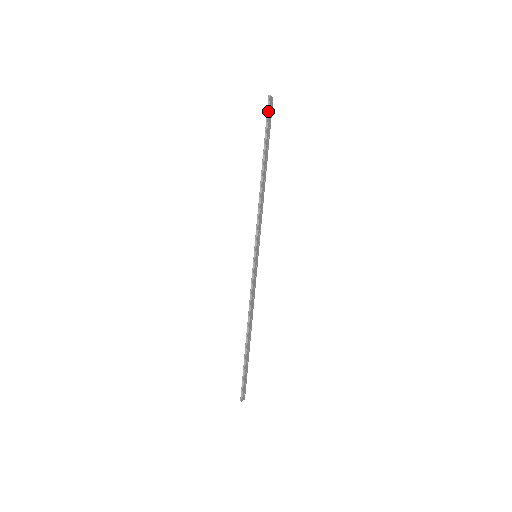
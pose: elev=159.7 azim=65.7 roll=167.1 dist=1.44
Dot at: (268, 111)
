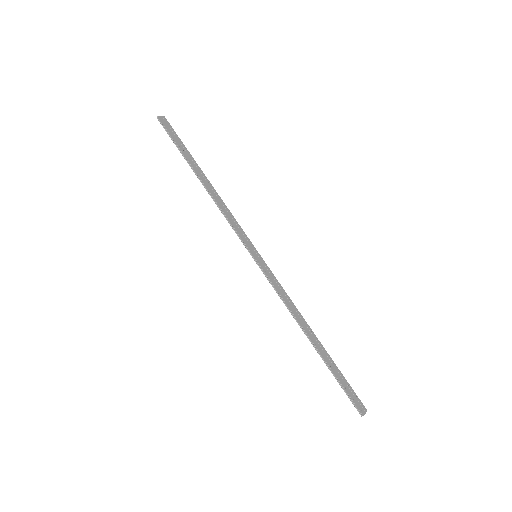
Dot at: (165, 129)
